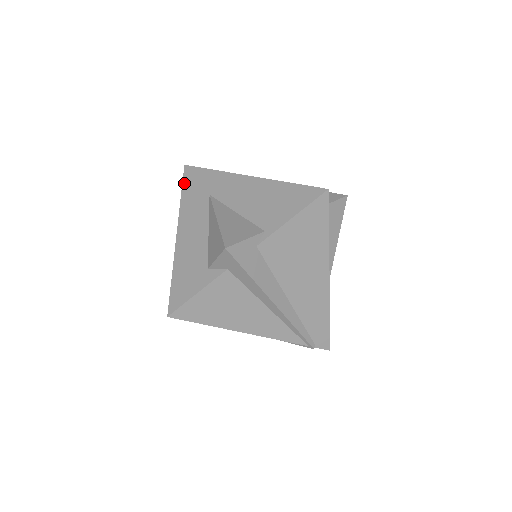
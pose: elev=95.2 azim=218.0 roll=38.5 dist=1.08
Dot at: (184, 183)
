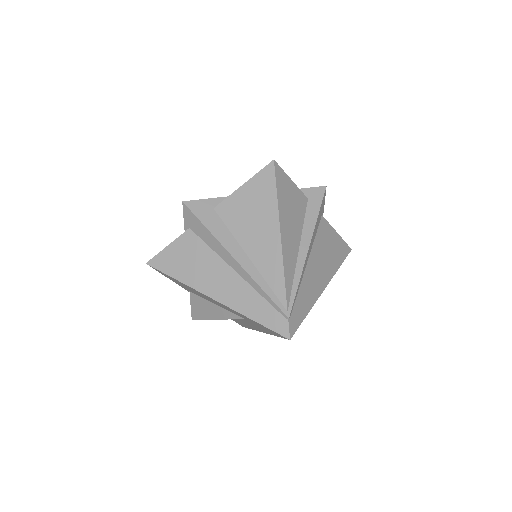
Dot at: occluded
